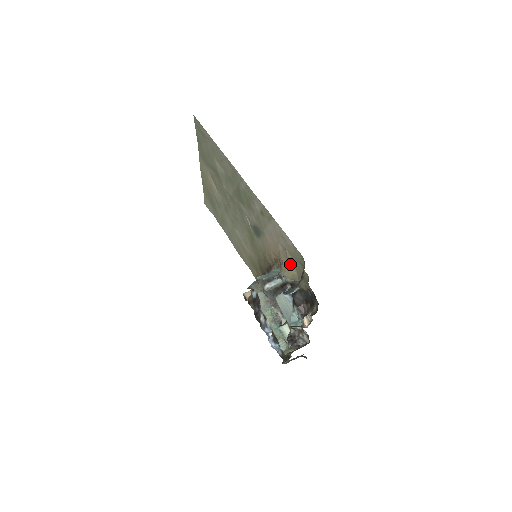
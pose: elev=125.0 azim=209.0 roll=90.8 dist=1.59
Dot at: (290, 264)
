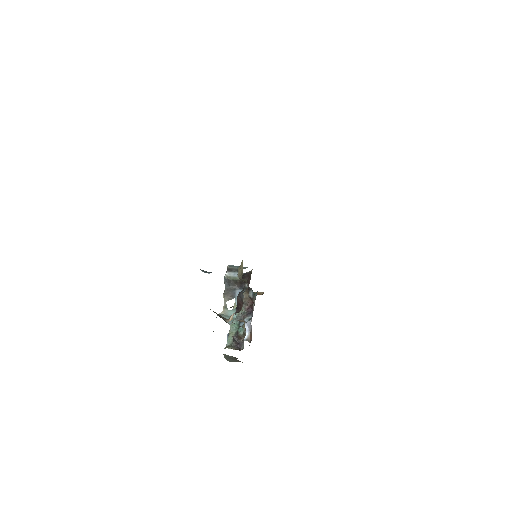
Dot at: occluded
